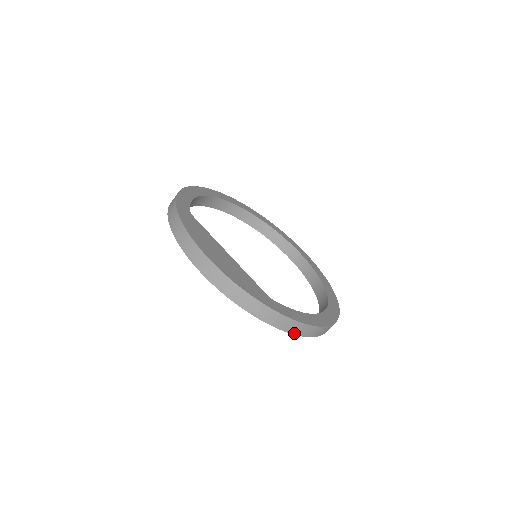
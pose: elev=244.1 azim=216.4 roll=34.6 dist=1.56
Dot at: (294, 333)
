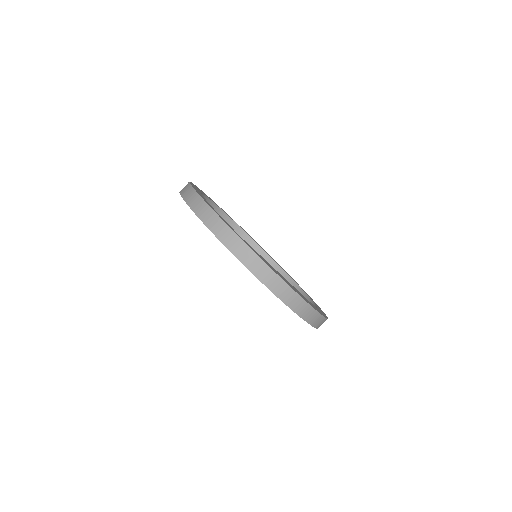
Dot at: occluded
